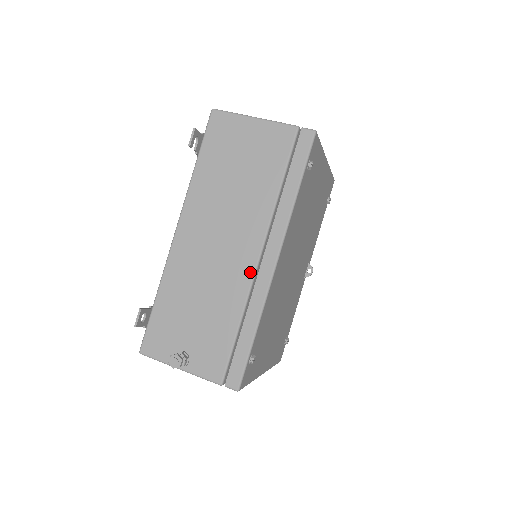
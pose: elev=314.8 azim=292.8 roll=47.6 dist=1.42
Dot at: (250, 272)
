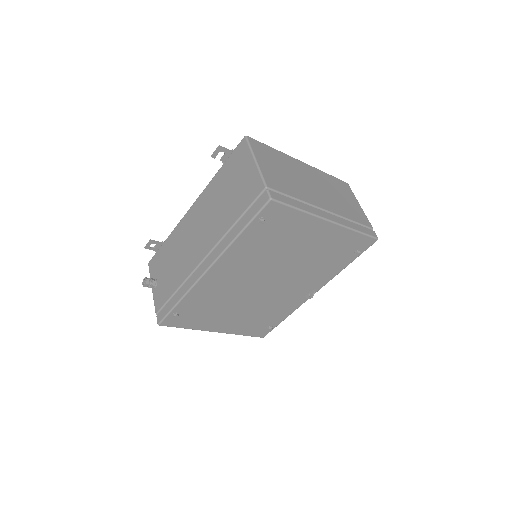
Dot at: (196, 264)
